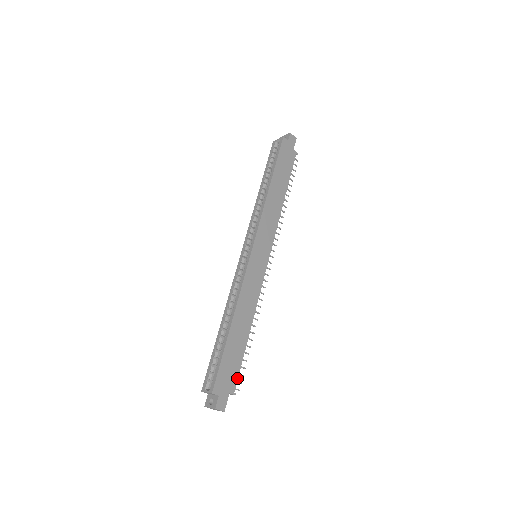
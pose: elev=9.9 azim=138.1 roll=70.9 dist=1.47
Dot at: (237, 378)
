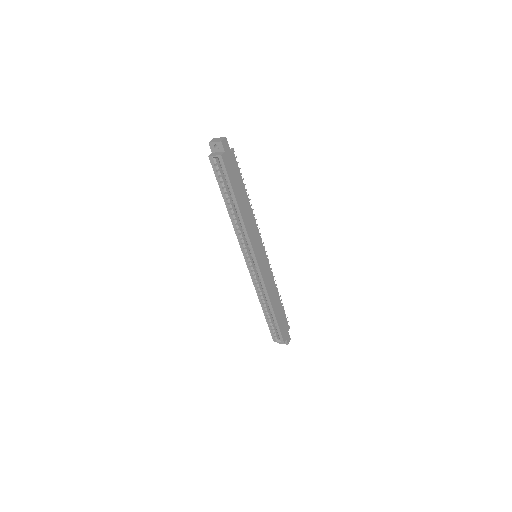
Dot at: occluded
